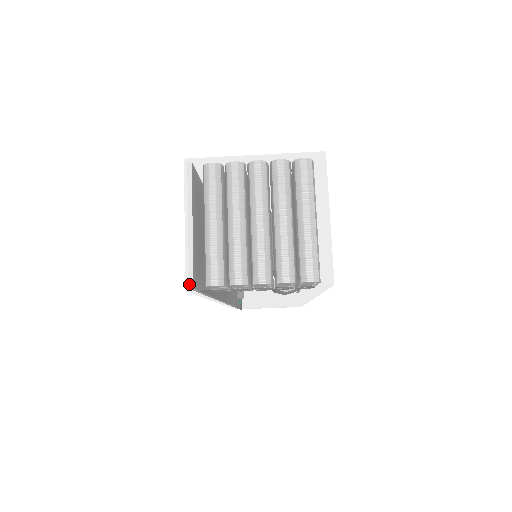
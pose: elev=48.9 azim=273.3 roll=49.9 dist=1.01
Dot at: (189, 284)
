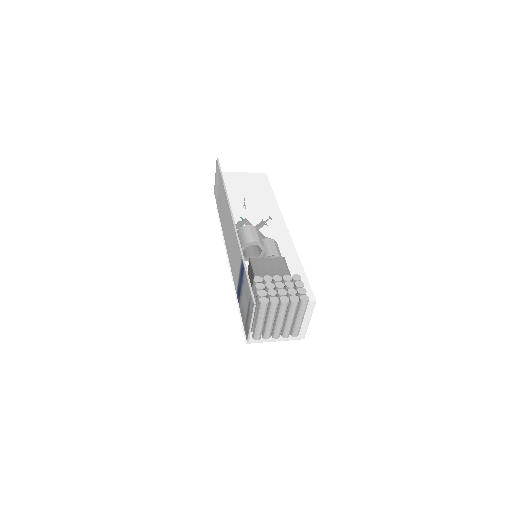
Dot at: (248, 342)
